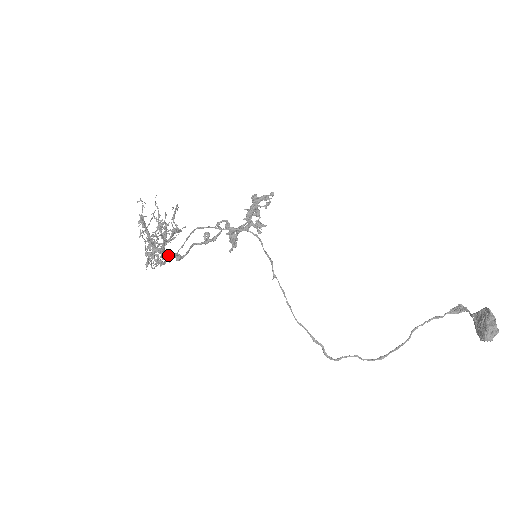
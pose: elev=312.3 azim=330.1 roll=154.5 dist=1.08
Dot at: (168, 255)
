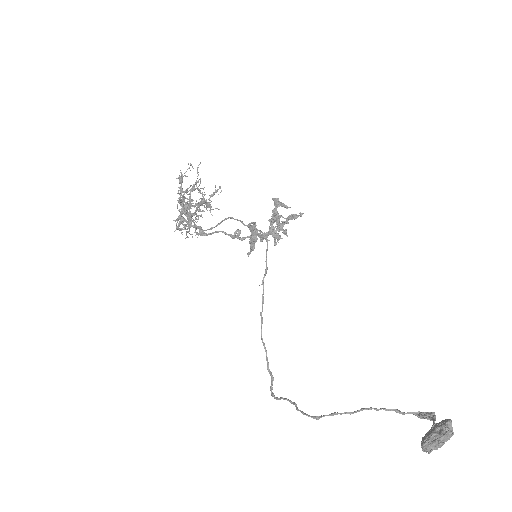
Dot at: occluded
